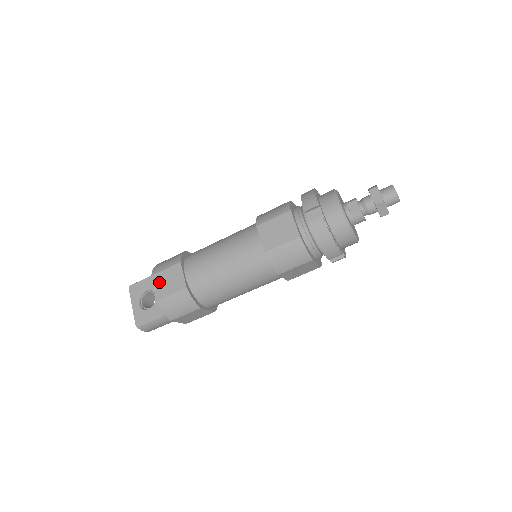
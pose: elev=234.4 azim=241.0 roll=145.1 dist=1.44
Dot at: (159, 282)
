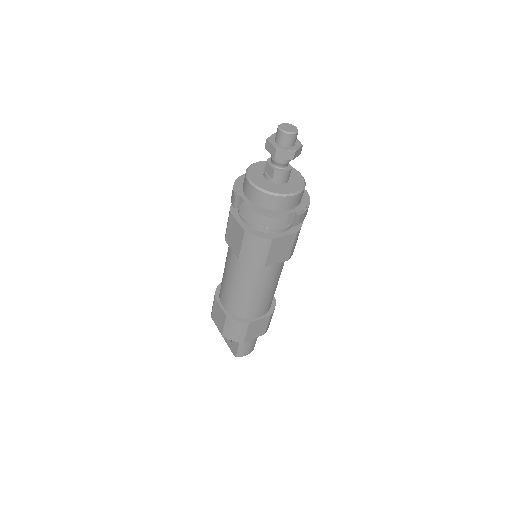
Dot at: (215, 320)
